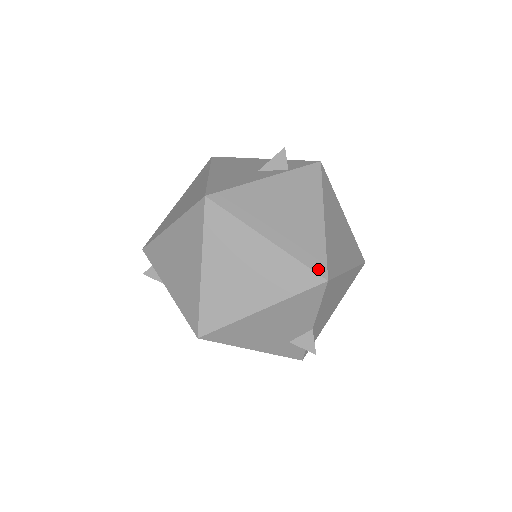
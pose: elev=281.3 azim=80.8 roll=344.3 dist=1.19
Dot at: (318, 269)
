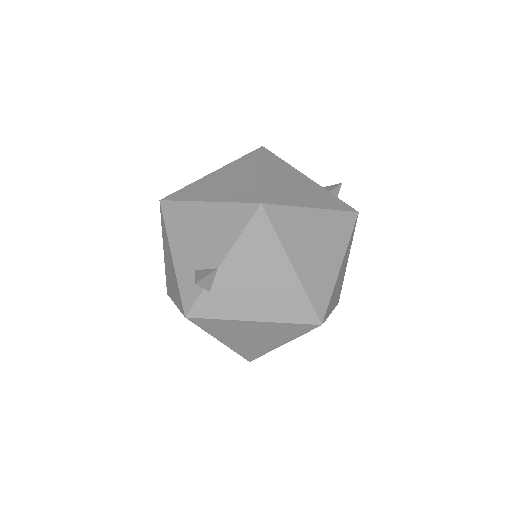
Dot at: (266, 198)
